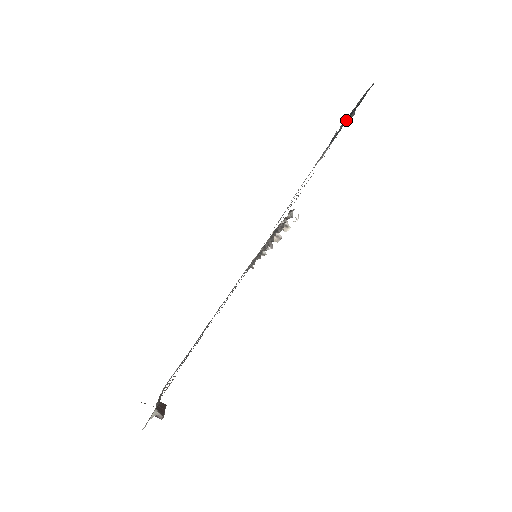
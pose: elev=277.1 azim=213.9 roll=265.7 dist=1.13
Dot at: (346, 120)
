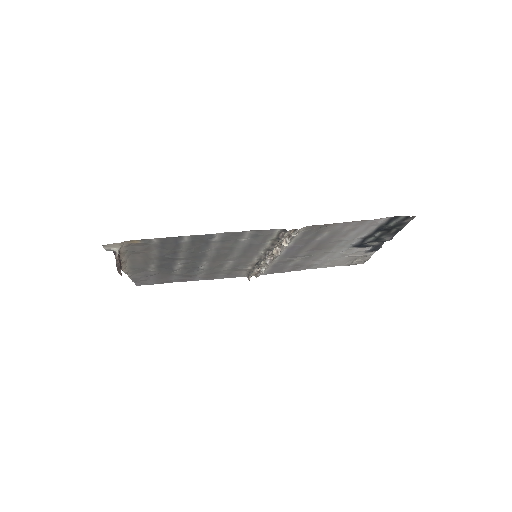
Dot at: (380, 233)
